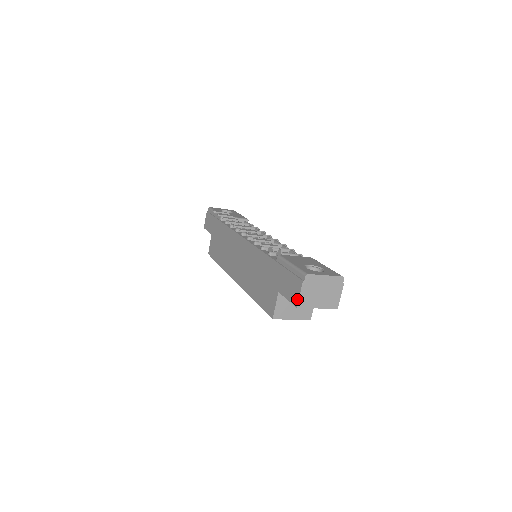
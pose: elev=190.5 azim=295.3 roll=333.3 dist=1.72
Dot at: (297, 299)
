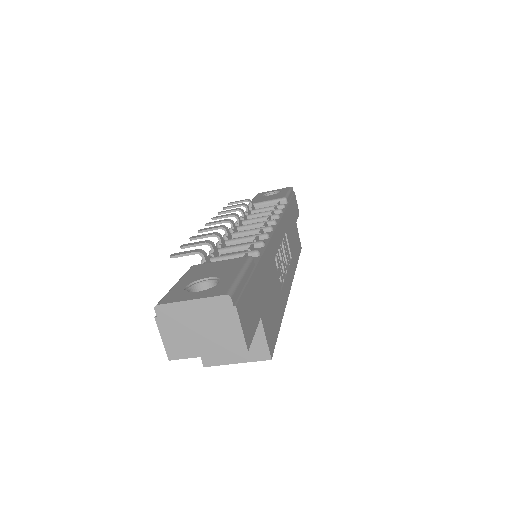
Dot at: (165, 346)
